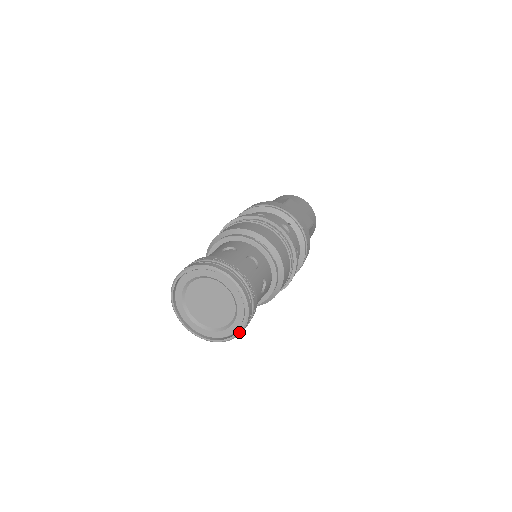
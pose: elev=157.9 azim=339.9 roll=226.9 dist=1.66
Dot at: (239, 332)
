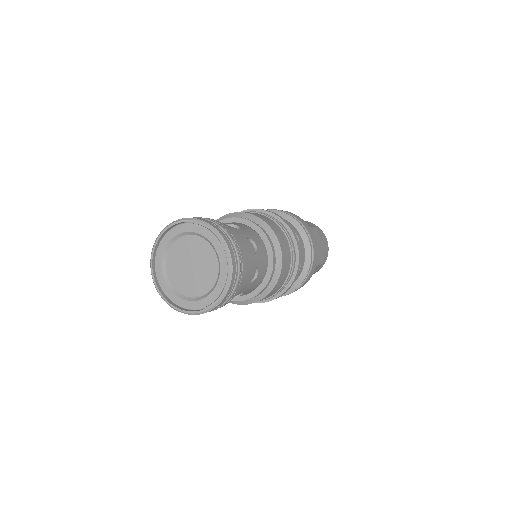
Dot at: (228, 278)
